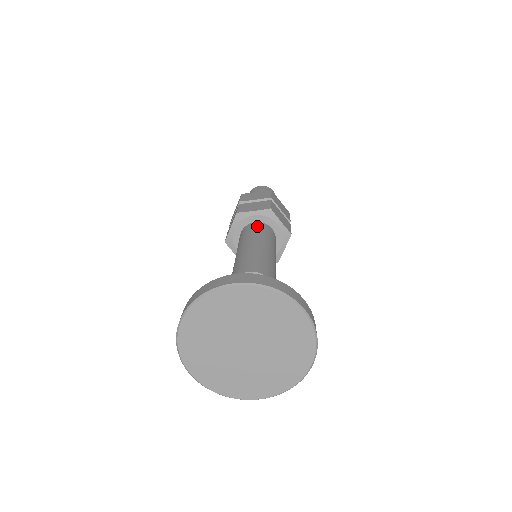
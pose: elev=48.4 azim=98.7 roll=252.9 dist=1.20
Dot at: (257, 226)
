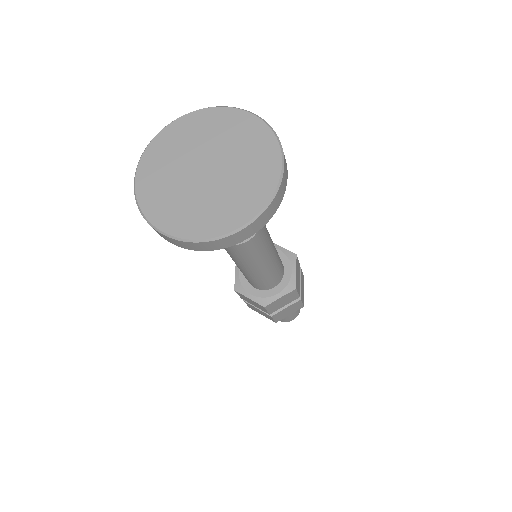
Dot at: occluded
